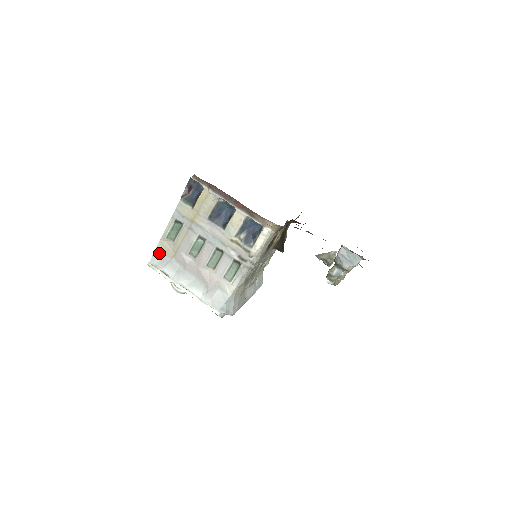
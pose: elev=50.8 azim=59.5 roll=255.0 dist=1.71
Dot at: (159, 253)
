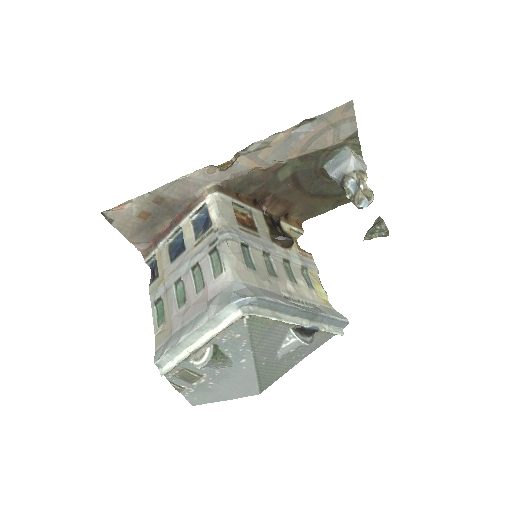
Dot at: (159, 346)
